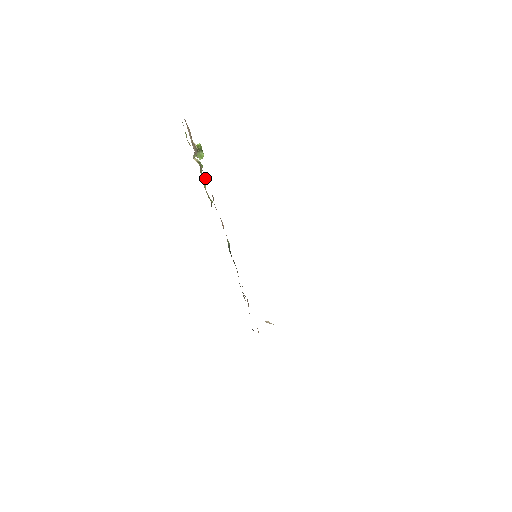
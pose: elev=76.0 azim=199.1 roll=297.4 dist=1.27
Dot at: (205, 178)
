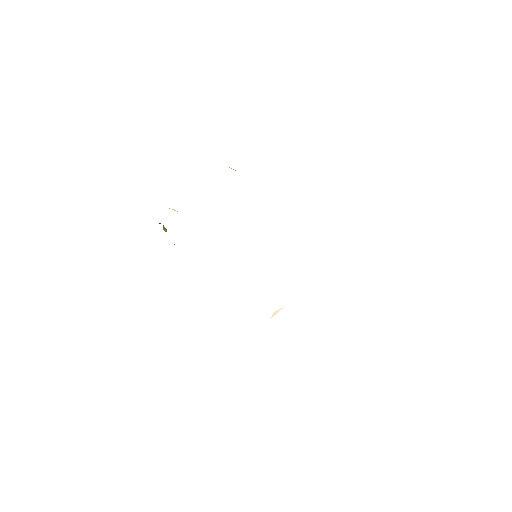
Dot at: occluded
